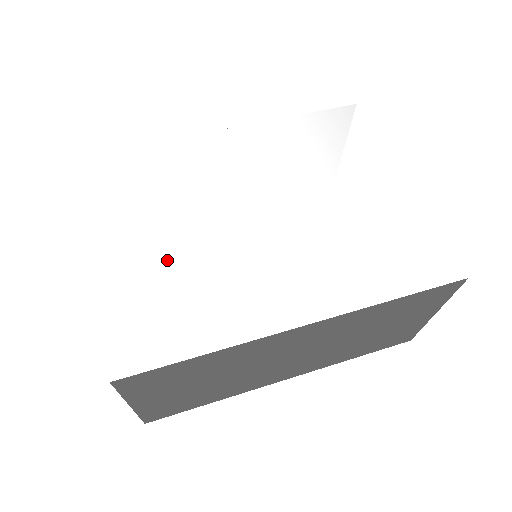
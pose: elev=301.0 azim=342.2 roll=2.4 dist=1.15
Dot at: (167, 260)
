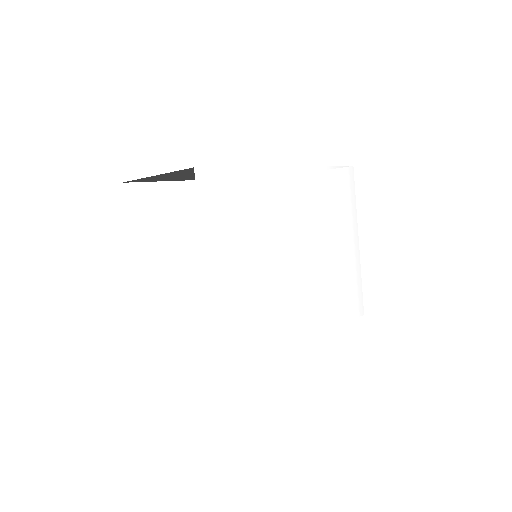
Dot at: (250, 290)
